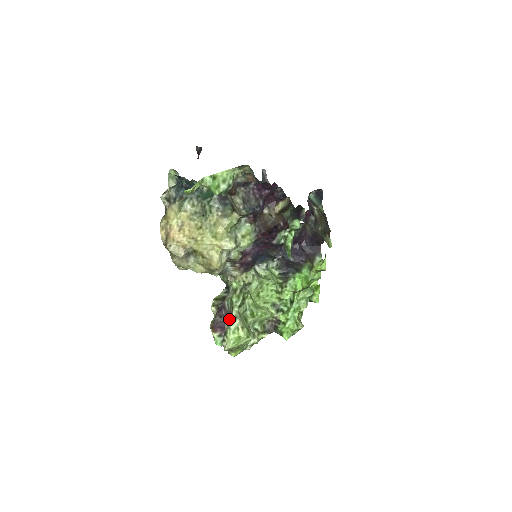
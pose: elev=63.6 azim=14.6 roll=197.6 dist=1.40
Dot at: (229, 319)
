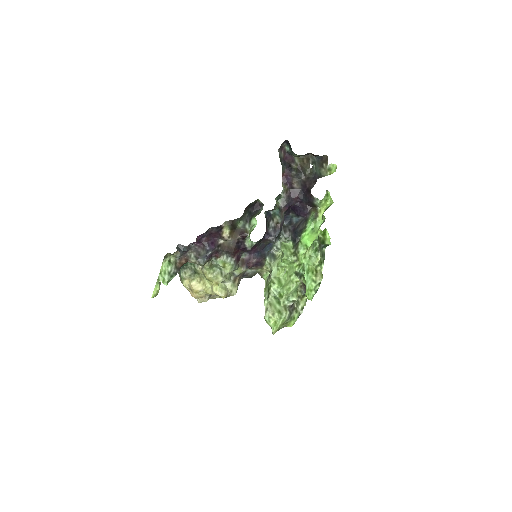
Dot at: occluded
